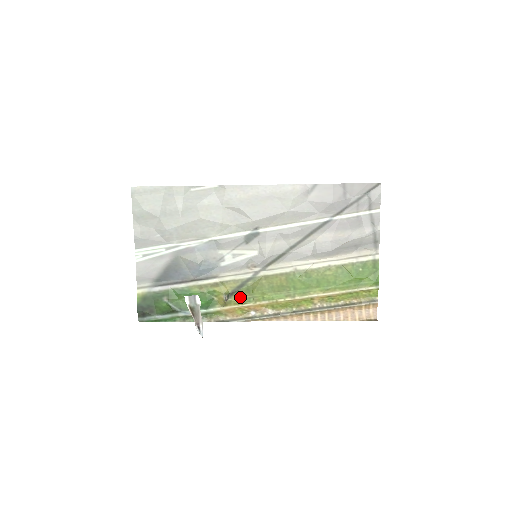
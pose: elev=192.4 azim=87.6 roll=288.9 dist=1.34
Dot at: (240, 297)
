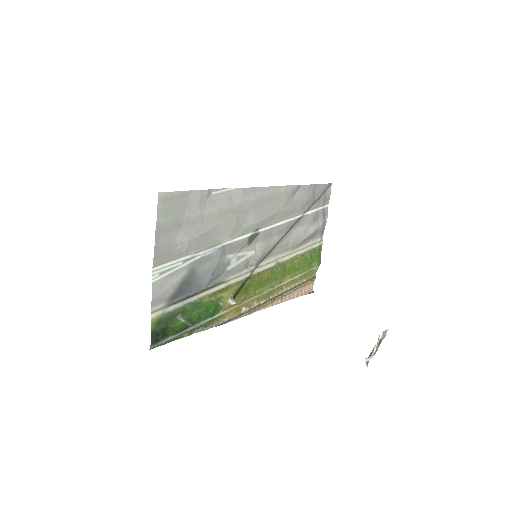
Dot at: (240, 297)
